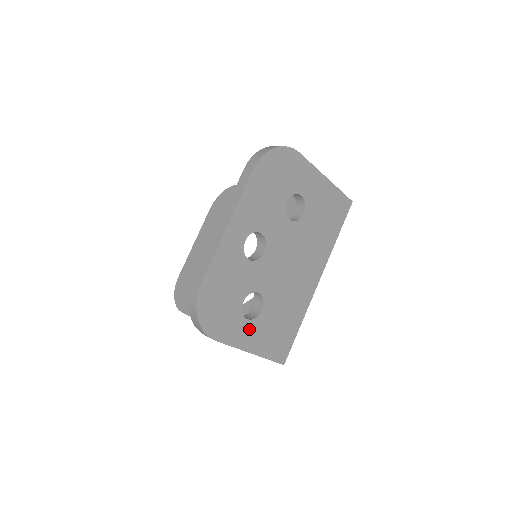
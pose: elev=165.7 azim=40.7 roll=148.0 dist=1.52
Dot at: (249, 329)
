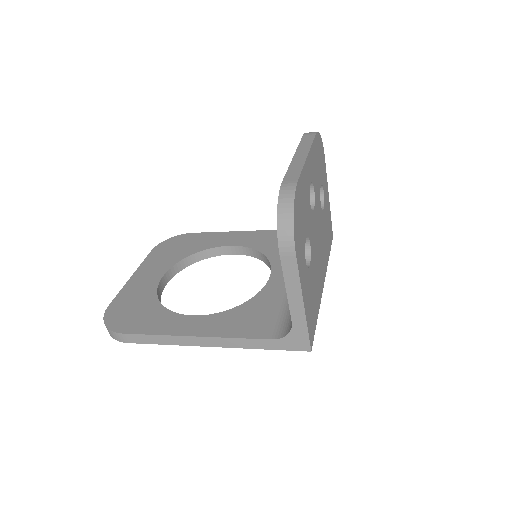
Dot at: (305, 274)
